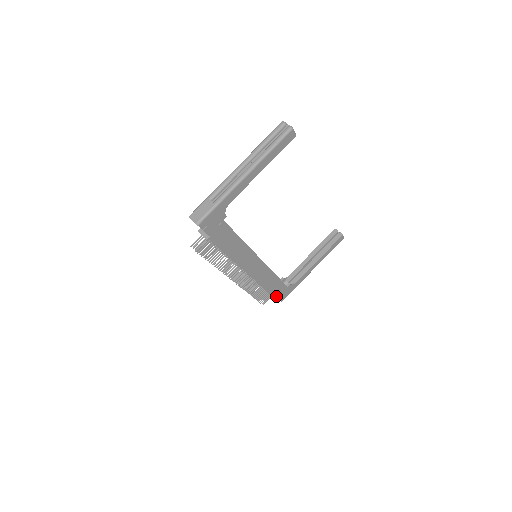
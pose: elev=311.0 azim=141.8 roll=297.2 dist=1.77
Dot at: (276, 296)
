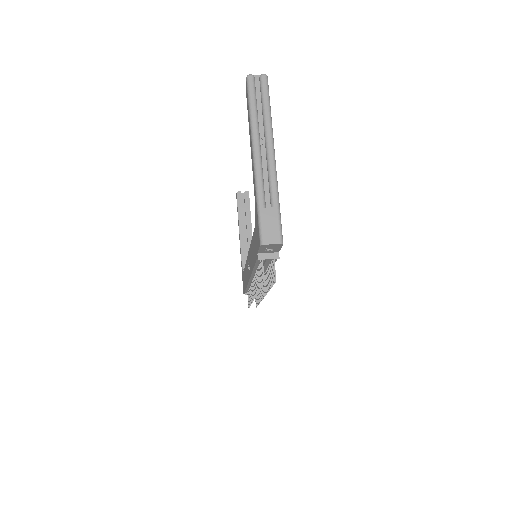
Dot at: occluded
